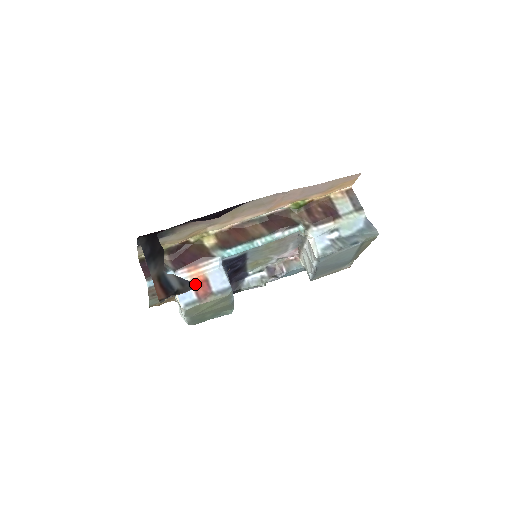
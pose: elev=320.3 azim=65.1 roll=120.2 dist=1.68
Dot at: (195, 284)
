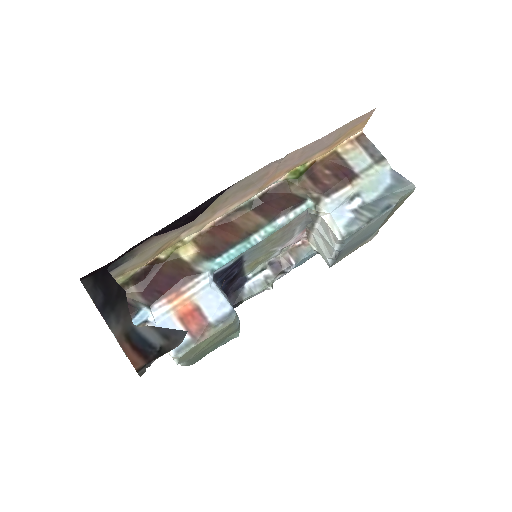
Dot at: (185, 332)
